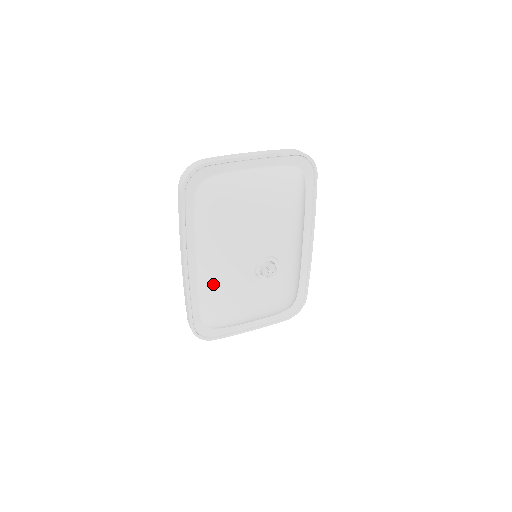
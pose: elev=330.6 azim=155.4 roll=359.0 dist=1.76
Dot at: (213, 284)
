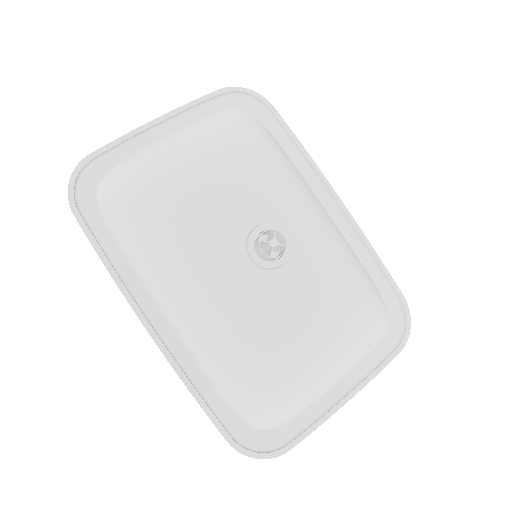
Dot at: (206, 331)
